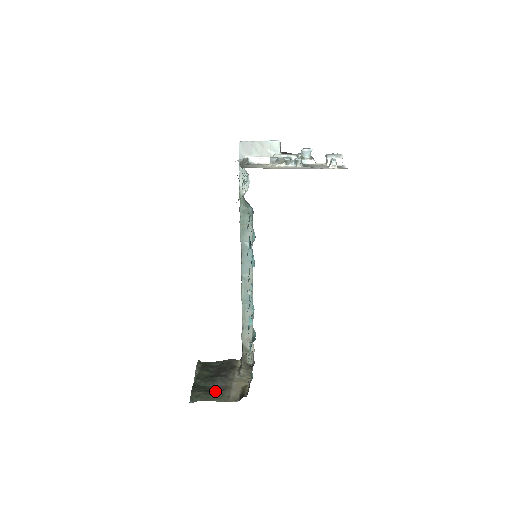
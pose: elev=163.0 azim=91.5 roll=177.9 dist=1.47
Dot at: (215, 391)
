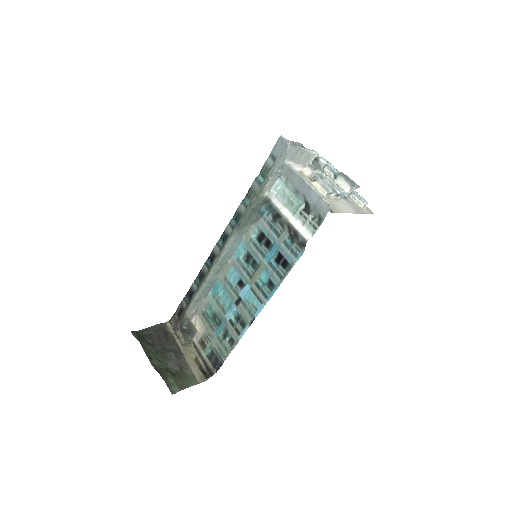
Dot at: (180, 372)
